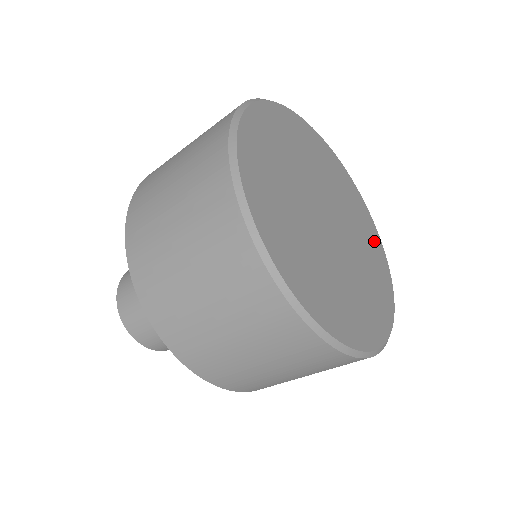
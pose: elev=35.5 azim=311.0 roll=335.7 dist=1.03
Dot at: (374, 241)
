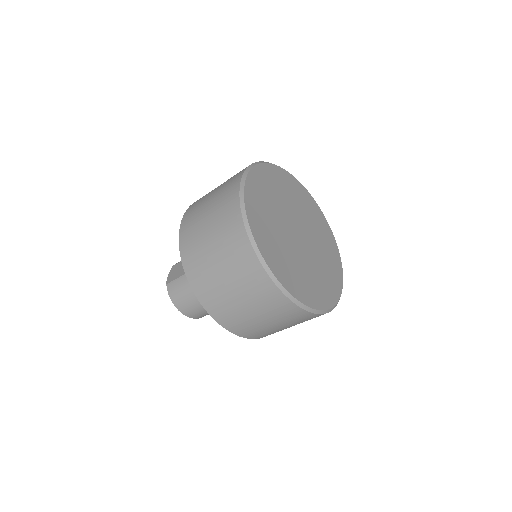
Dot at: (306, 197)
